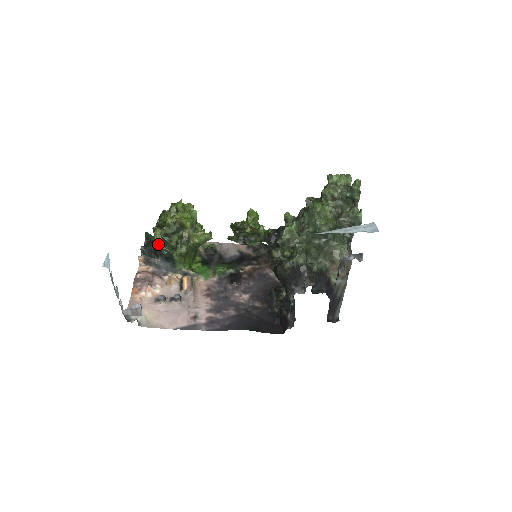
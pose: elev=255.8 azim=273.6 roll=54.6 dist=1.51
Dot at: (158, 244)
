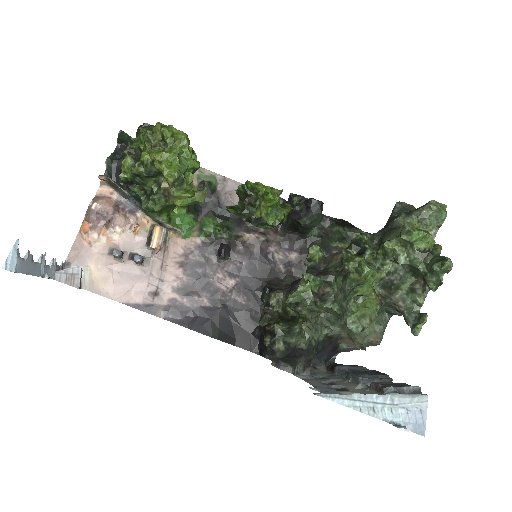
Dot at: (125, 179)
